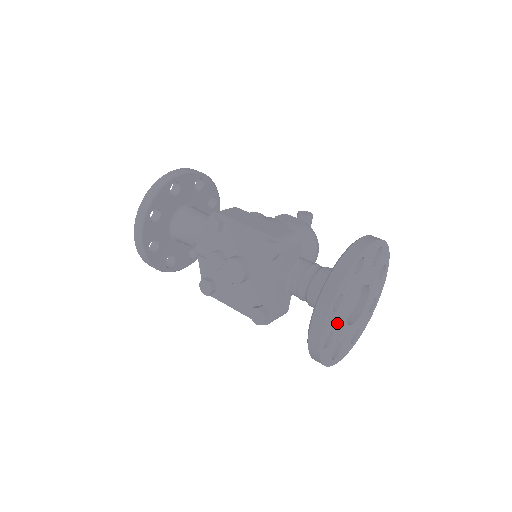
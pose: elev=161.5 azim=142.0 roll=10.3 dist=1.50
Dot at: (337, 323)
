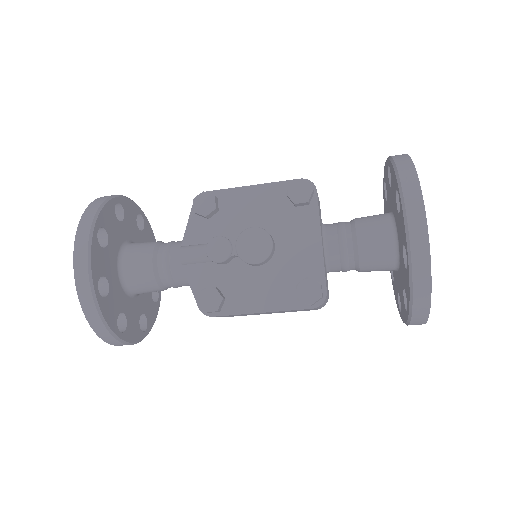
Dot at: occluded
